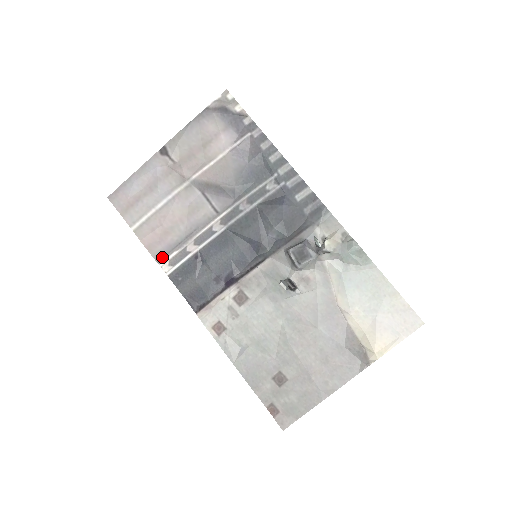
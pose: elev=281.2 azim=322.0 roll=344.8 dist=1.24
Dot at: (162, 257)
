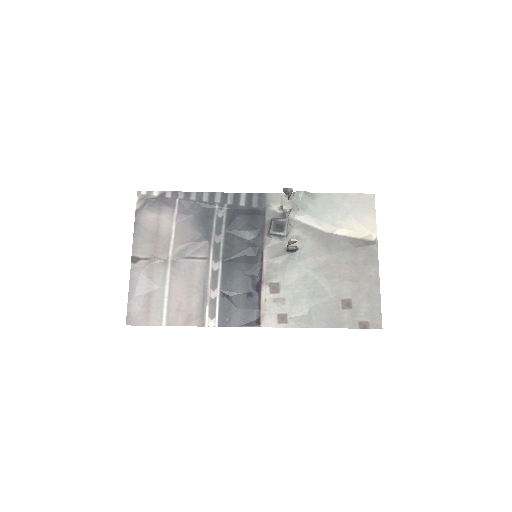
Dot at: (202, 320)
